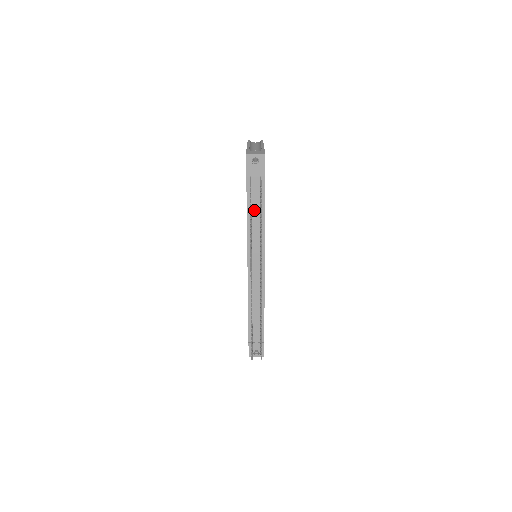
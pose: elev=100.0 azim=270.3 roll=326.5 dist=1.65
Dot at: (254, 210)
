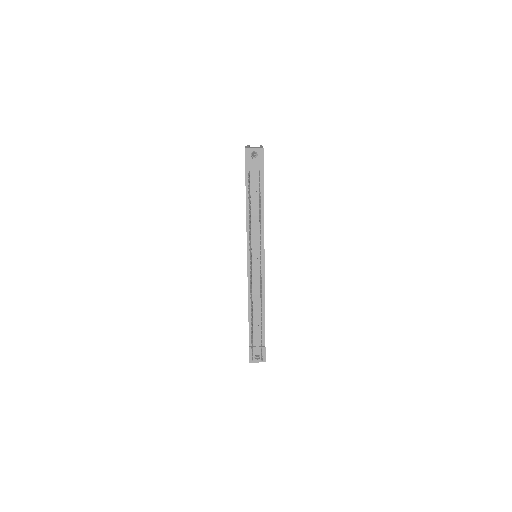
Dot at: (253, 205)
